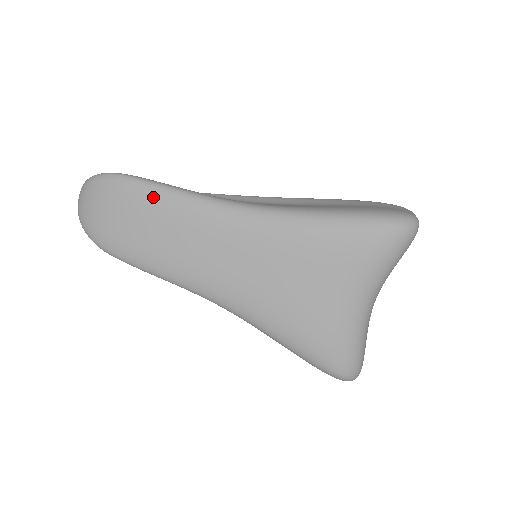
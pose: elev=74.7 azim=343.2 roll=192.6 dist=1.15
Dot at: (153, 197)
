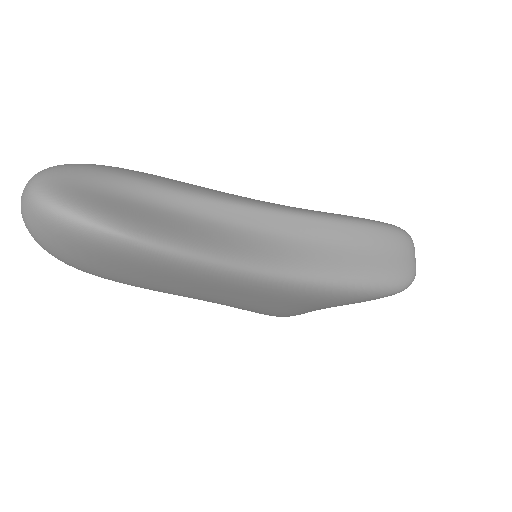
Dot at: (175, 267)
